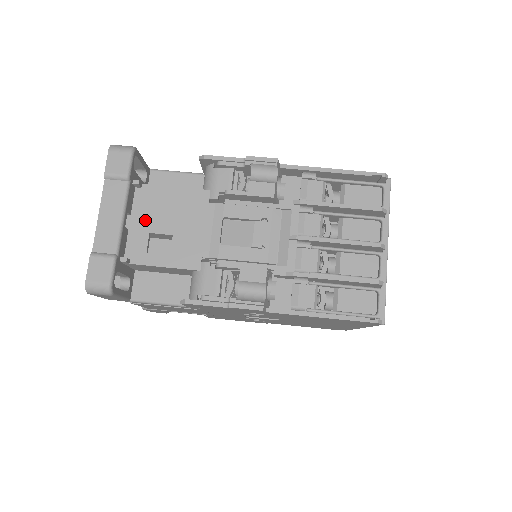
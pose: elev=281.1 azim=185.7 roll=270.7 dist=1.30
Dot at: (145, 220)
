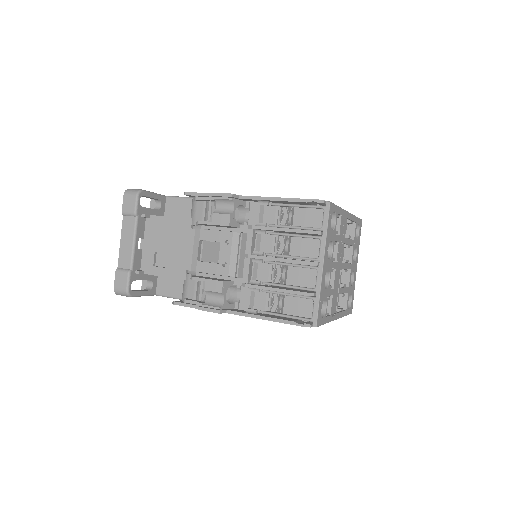
Dot at: (152, 242)
